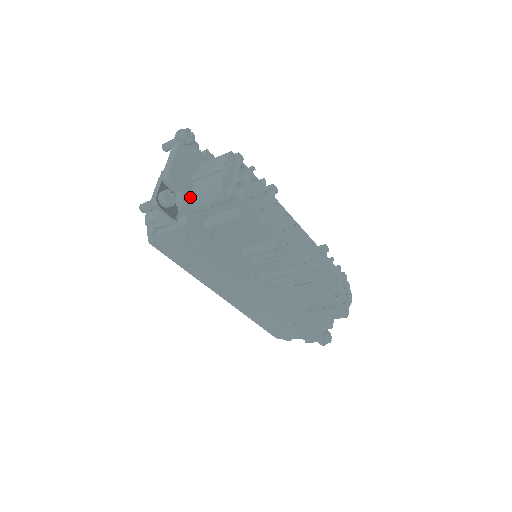
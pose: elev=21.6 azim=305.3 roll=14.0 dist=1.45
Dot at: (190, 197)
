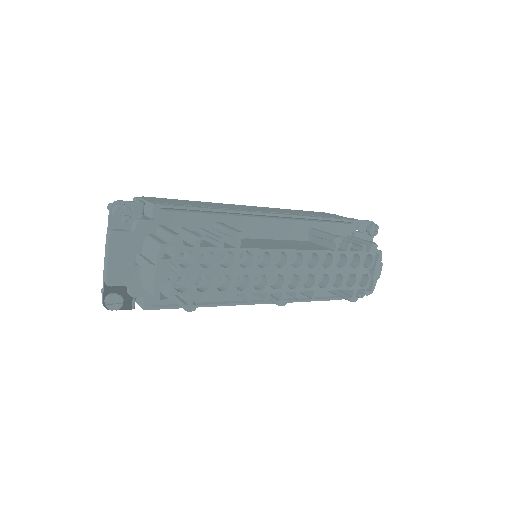
Dot at: (140, 284)
